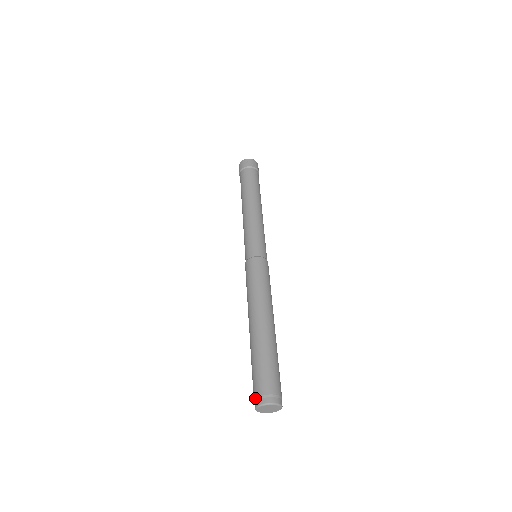
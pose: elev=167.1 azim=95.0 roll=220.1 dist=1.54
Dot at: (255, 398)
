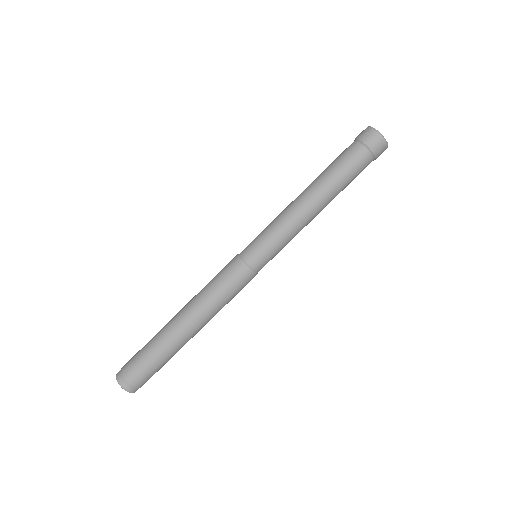
Dot at: (122, 367)
